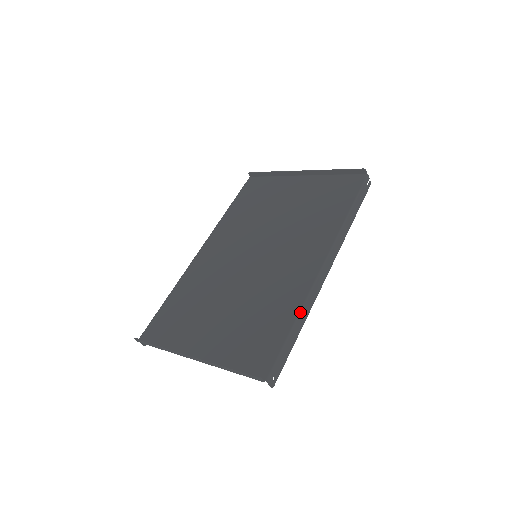
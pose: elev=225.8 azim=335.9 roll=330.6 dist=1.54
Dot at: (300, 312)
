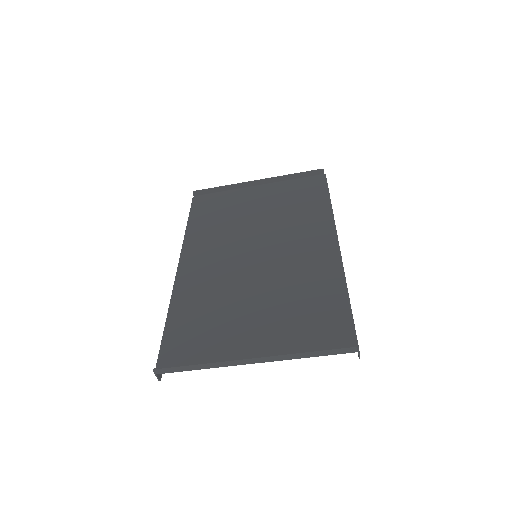
Dot at: (346, 285)
